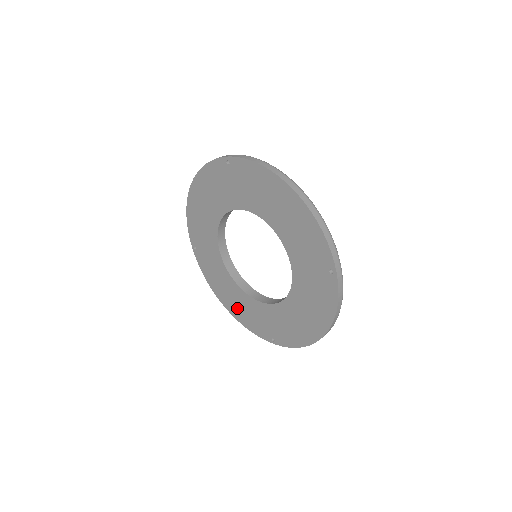
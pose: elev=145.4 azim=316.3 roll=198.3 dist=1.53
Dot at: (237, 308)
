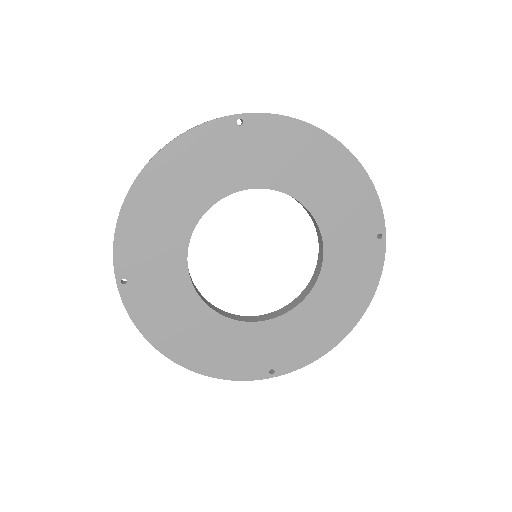
Dot at: (207, 353)
